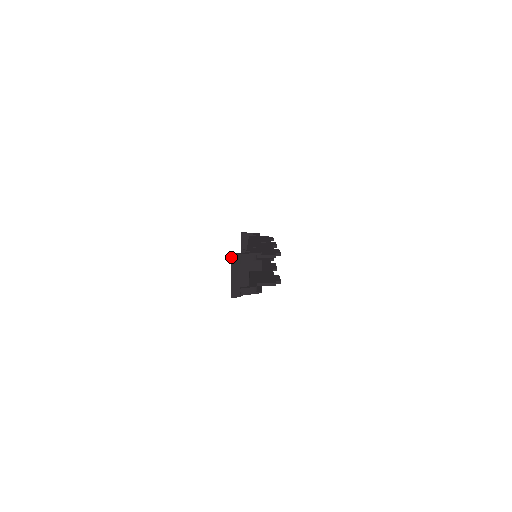
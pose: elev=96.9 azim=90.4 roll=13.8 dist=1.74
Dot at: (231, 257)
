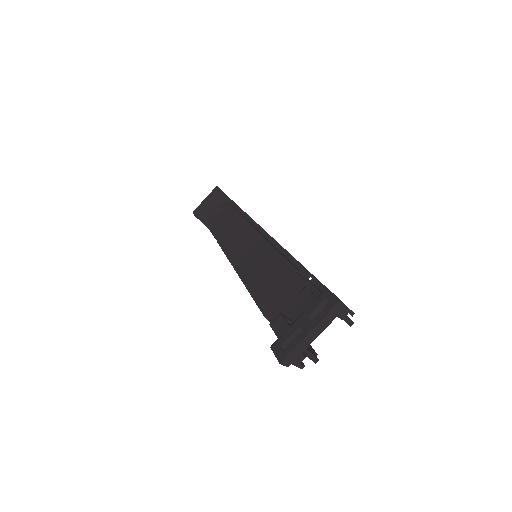
Dot at: (338, 302)
